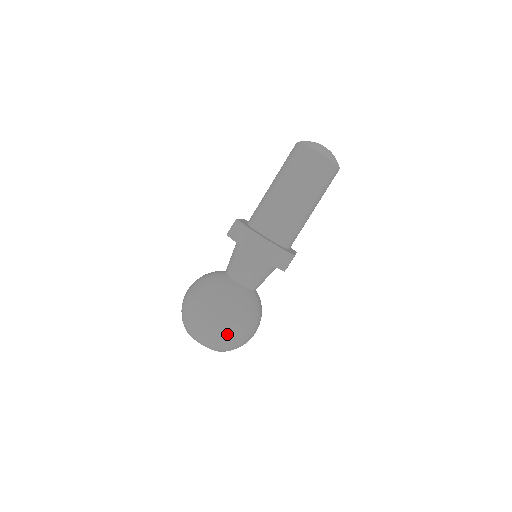
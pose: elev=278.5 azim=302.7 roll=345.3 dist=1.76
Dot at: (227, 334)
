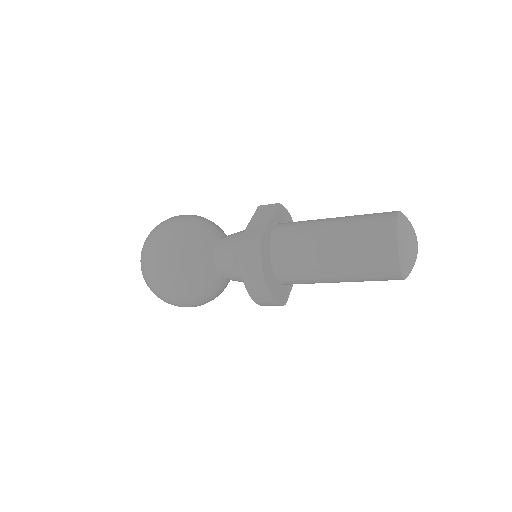
Dot at: (174, 304)
